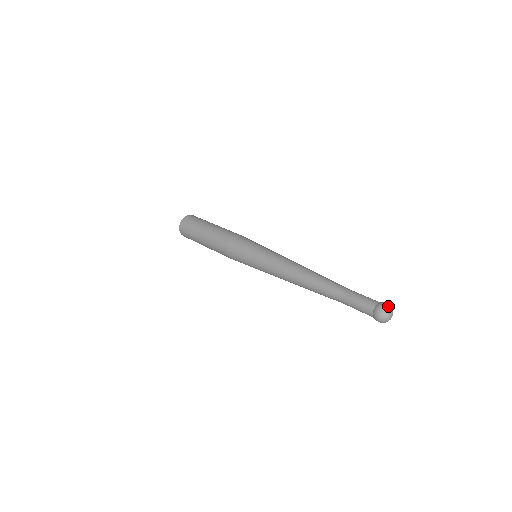
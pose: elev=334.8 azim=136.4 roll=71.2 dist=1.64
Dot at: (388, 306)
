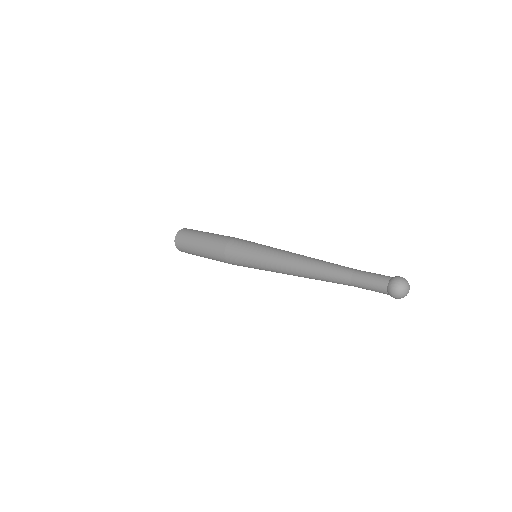
Dot at: occluded
